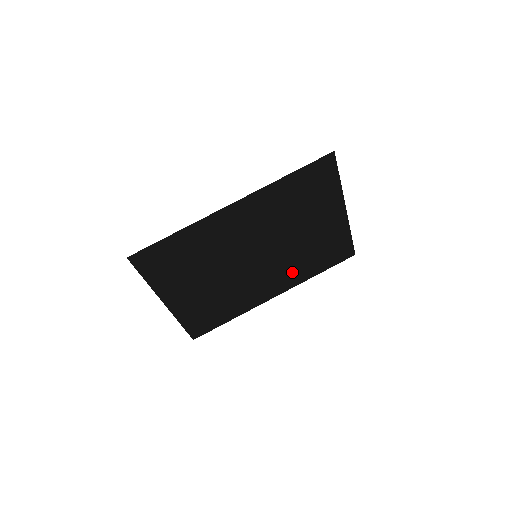
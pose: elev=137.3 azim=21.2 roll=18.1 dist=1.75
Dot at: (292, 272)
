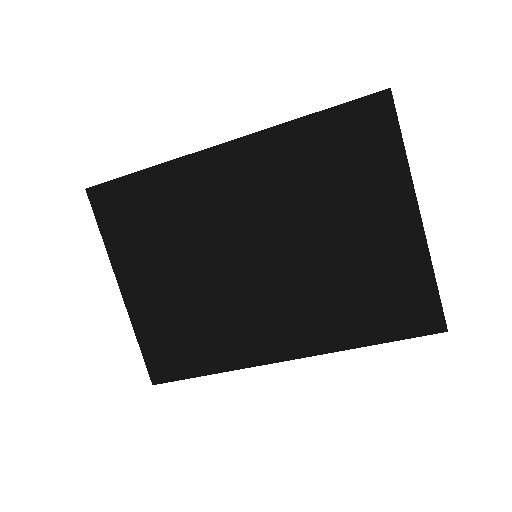
Dot at: (318, 318)
